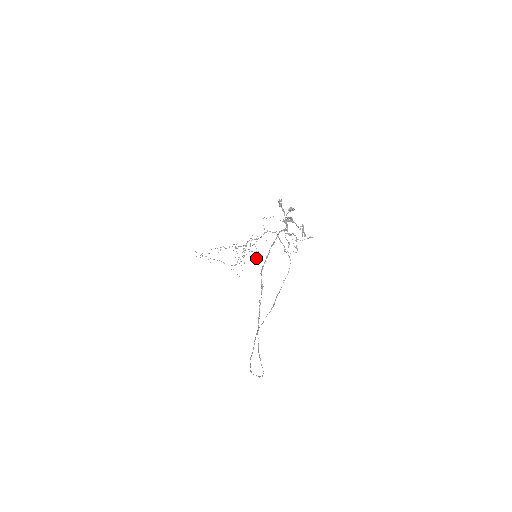
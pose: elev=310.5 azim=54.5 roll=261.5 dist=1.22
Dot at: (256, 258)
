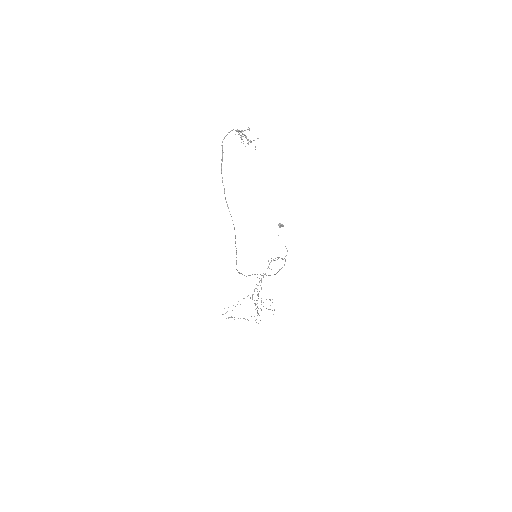
Dot at: occluded
